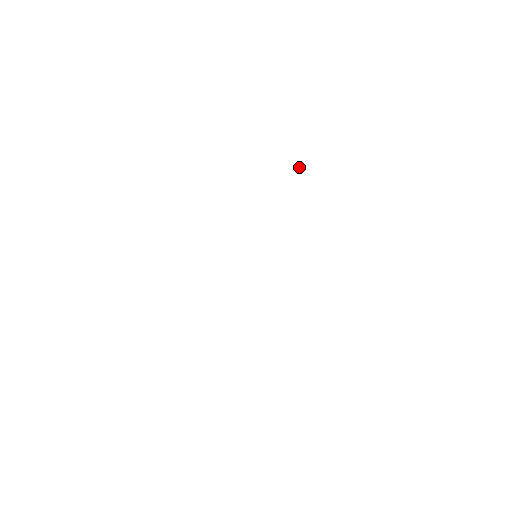
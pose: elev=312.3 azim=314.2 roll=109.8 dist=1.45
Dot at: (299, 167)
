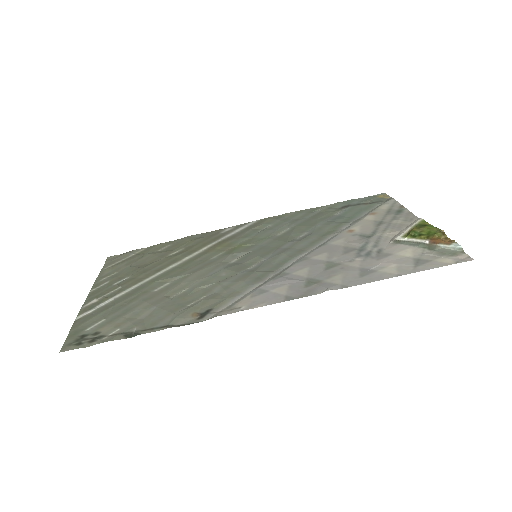
Dot at: occluded
